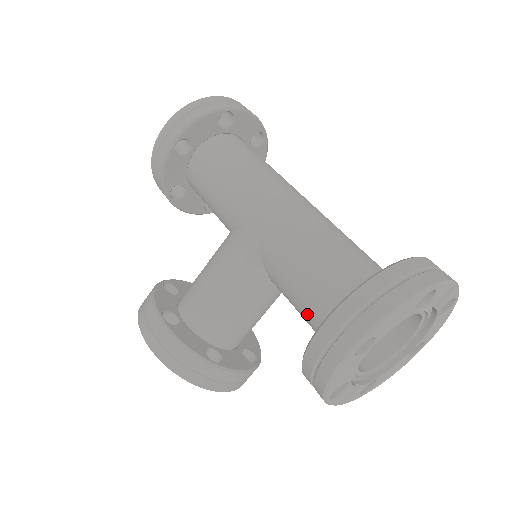
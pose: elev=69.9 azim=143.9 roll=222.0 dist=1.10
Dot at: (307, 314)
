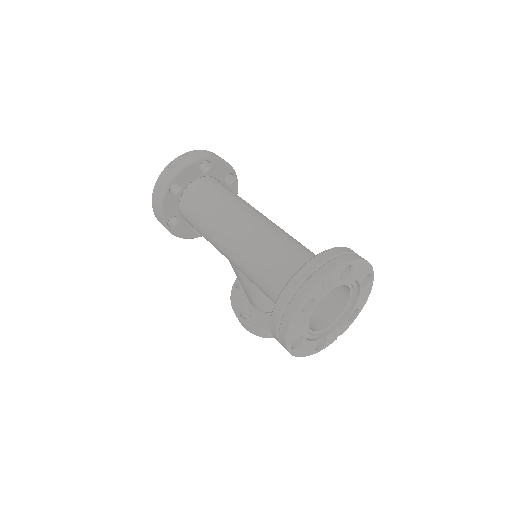
Dot at: occluded
